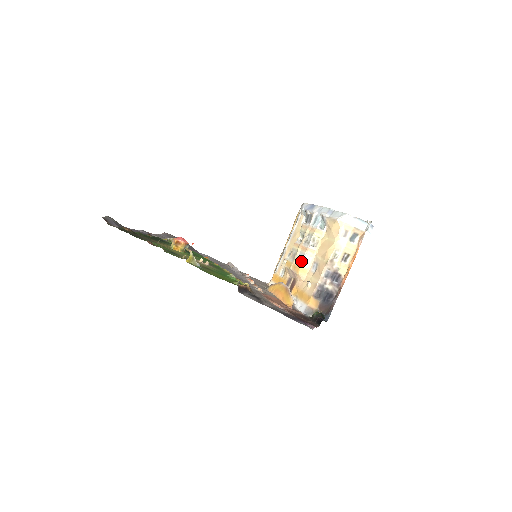
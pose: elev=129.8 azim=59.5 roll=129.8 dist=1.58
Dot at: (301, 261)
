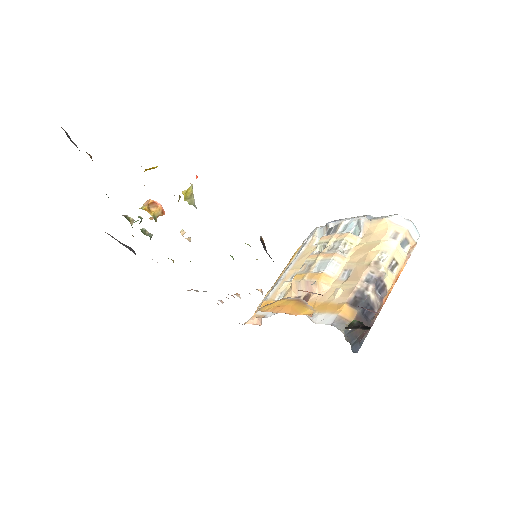
Dot at: (324, 267)
